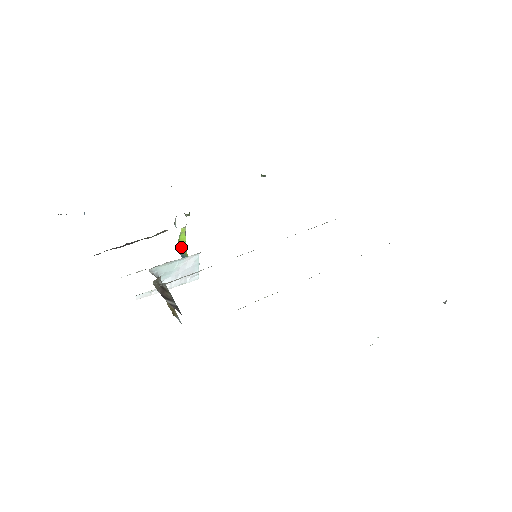
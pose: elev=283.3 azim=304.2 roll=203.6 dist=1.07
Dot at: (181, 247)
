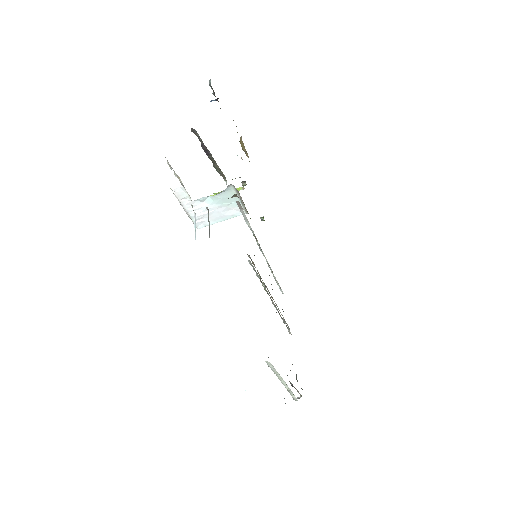
Dot at: occluded
